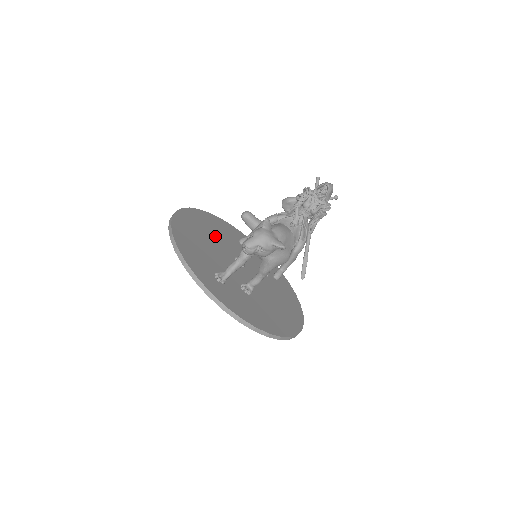
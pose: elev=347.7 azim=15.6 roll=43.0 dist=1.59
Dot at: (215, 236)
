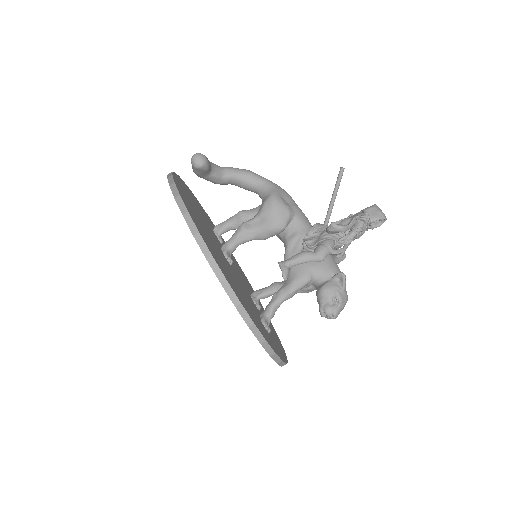
Dot at: (211, 240)
